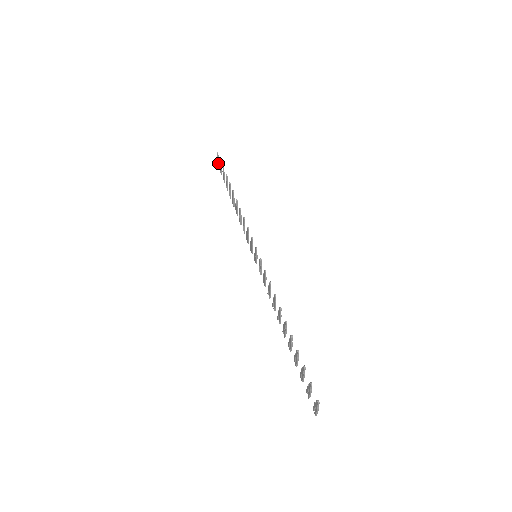
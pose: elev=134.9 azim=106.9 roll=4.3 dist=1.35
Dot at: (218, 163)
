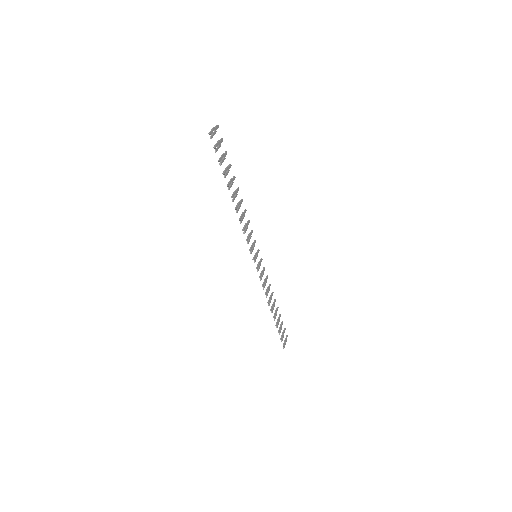
Dot at: (284, 342)
